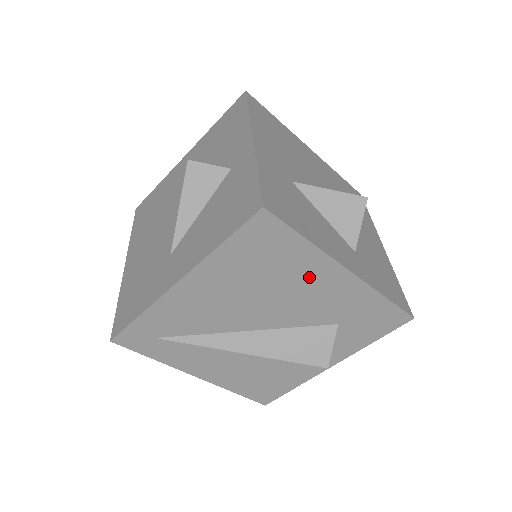
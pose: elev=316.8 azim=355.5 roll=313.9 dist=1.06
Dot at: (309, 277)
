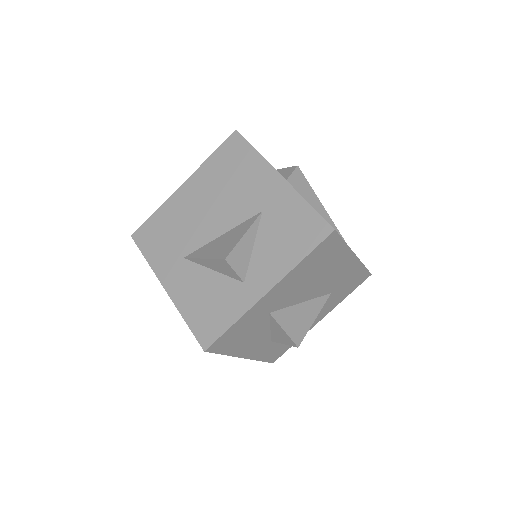
Dot at: occluded
